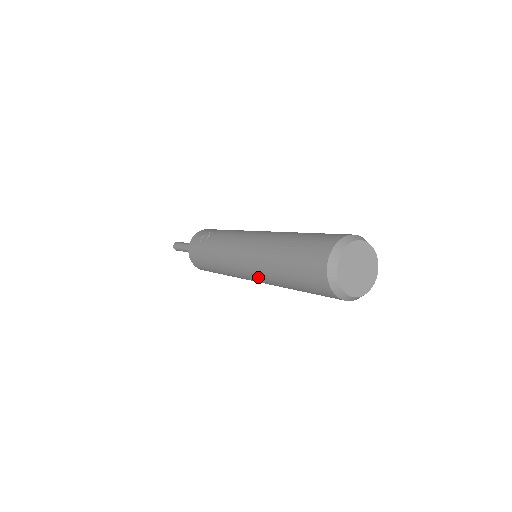
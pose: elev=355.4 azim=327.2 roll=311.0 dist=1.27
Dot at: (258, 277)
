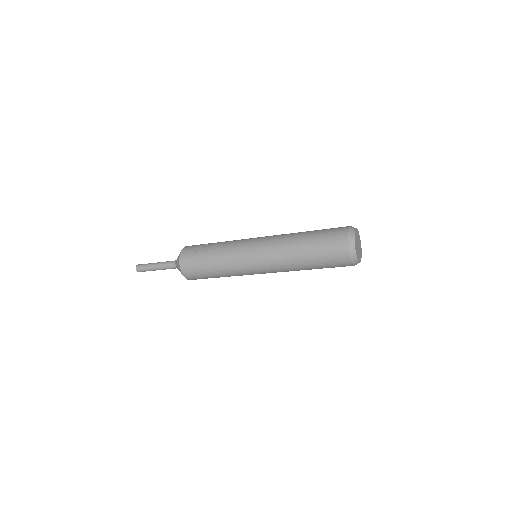
Dot at: (274, 266)
